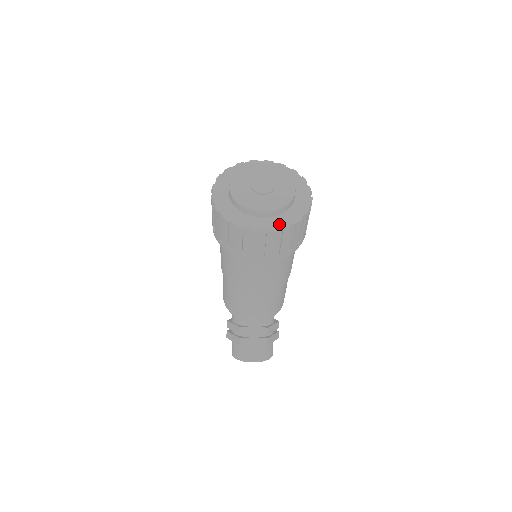
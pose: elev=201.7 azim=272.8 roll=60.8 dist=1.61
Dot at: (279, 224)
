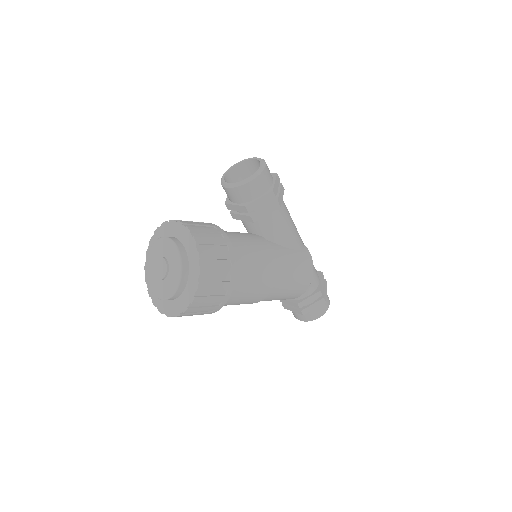
Dot at: (173, 310)
